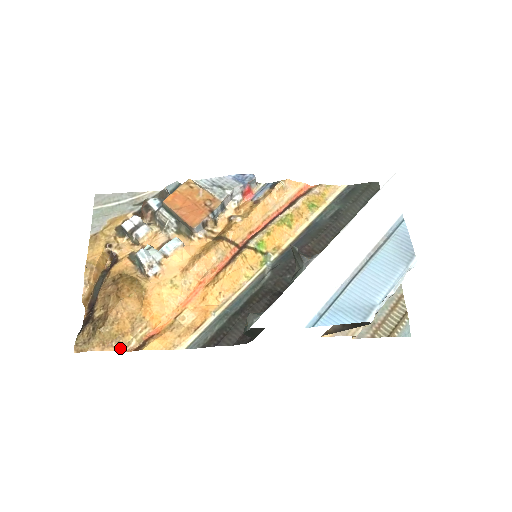
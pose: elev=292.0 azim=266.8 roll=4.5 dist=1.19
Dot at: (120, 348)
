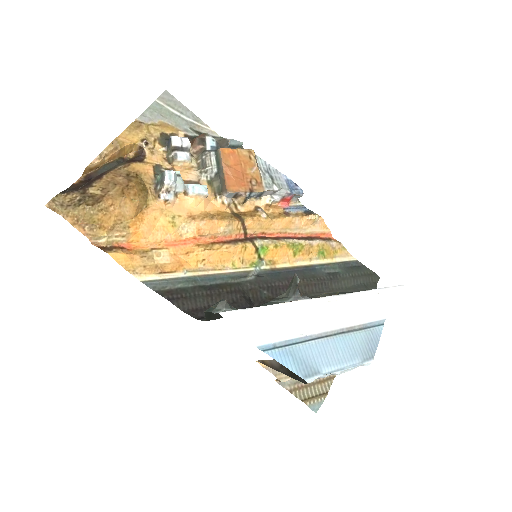
Dot at: (89, 235)
